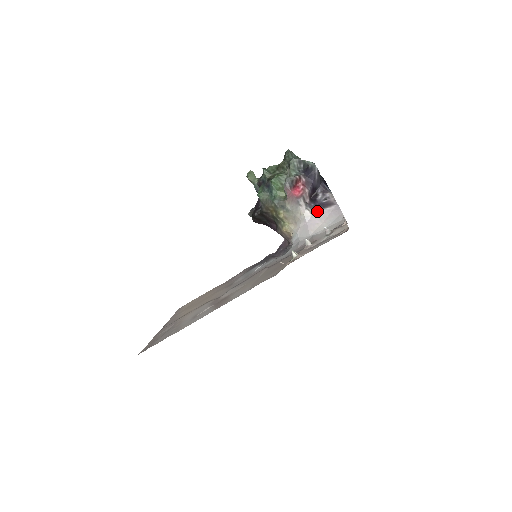
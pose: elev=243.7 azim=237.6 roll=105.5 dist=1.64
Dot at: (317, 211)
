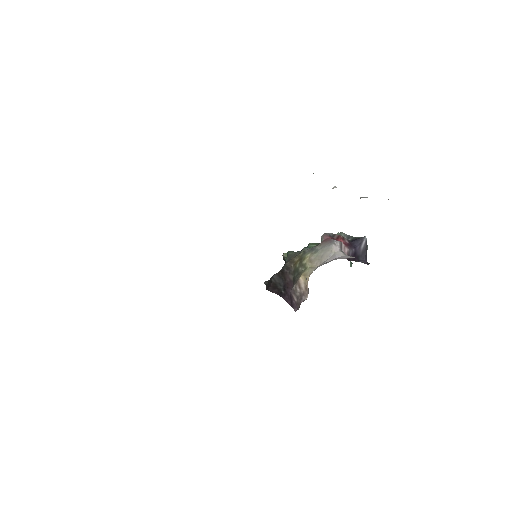
Dot at: occluded
